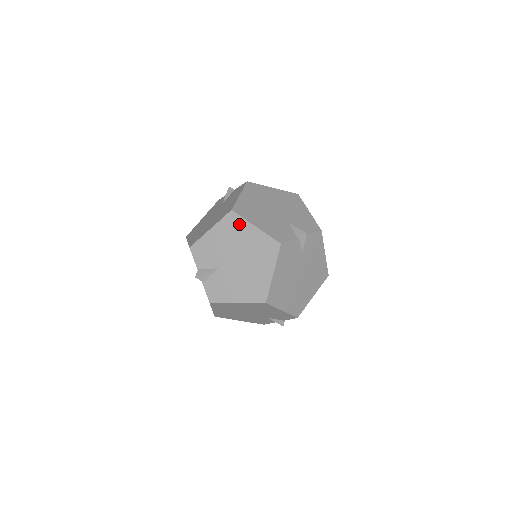
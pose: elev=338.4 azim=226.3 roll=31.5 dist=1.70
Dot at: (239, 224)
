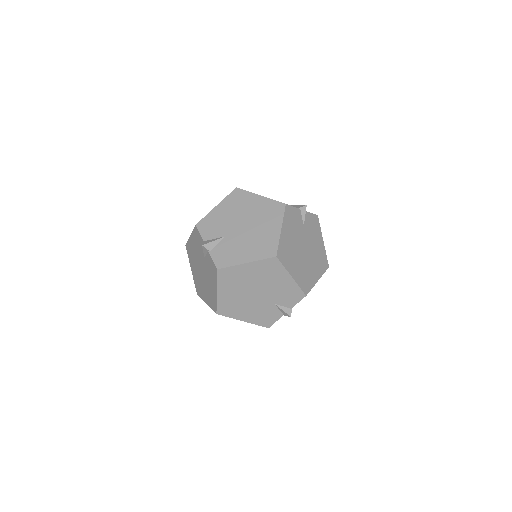
Dot at: (244, 196)
